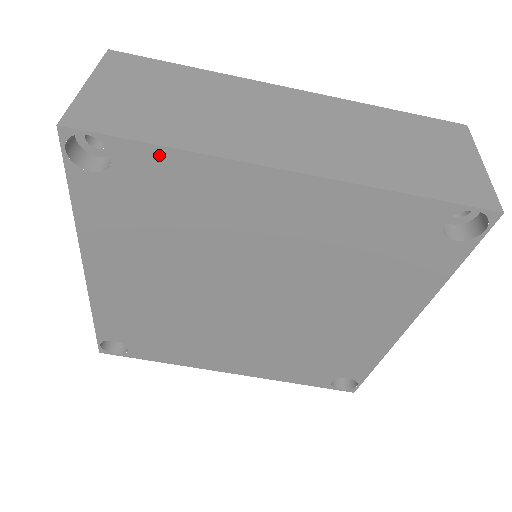
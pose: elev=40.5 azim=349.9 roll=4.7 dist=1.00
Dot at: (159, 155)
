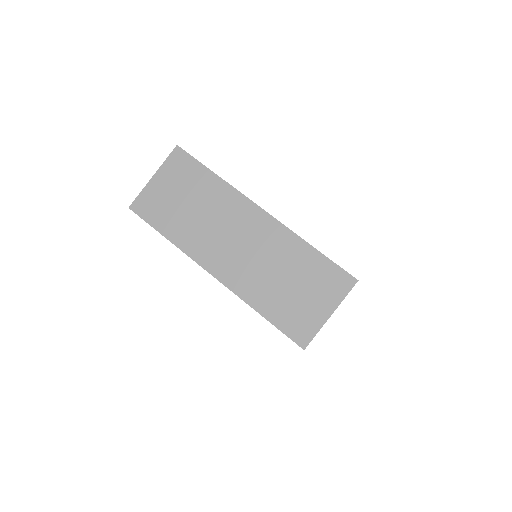
Dot at: (165, 237)
